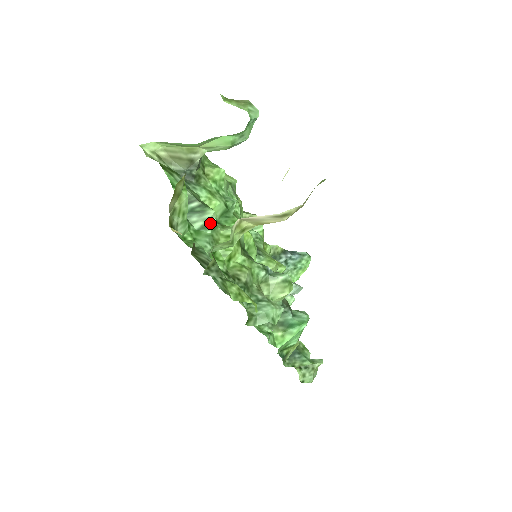
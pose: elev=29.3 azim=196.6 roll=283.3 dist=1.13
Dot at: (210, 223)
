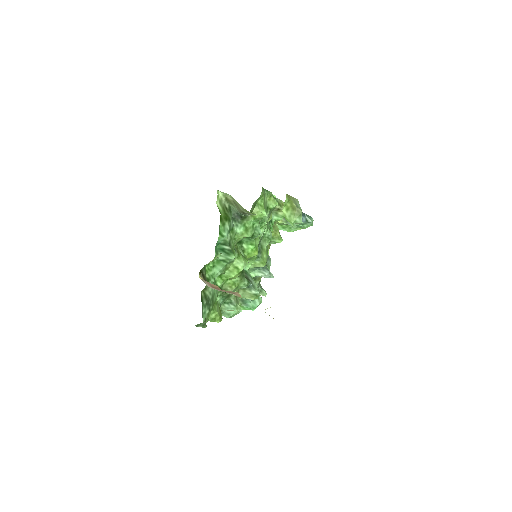
Dot at: (229, 261)
